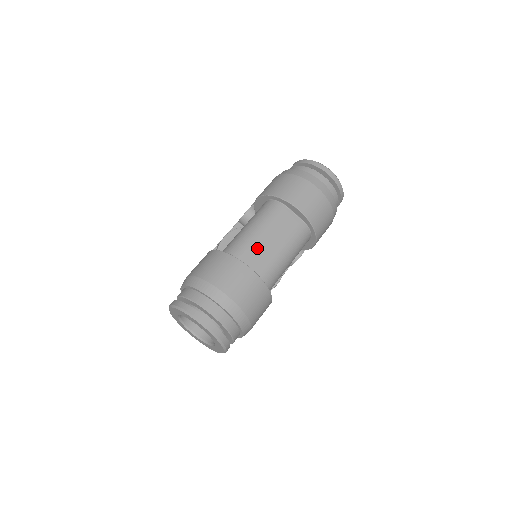
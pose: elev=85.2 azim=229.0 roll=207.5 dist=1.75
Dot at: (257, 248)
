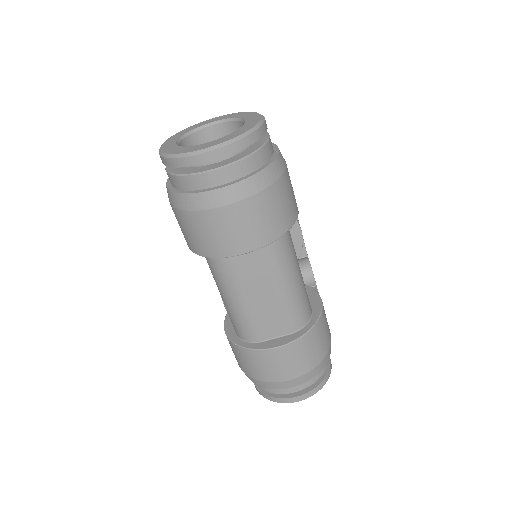
Dot at: (258, 316)
